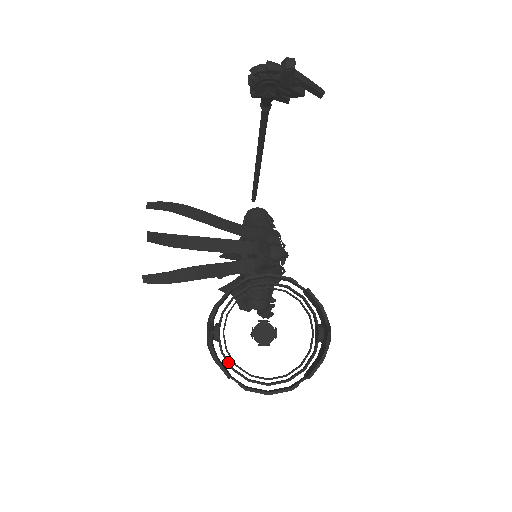
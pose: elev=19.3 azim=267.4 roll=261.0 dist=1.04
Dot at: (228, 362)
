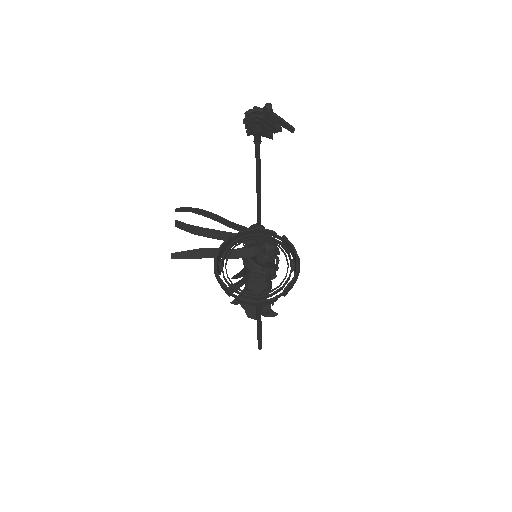
Dot at: (228, 283)
